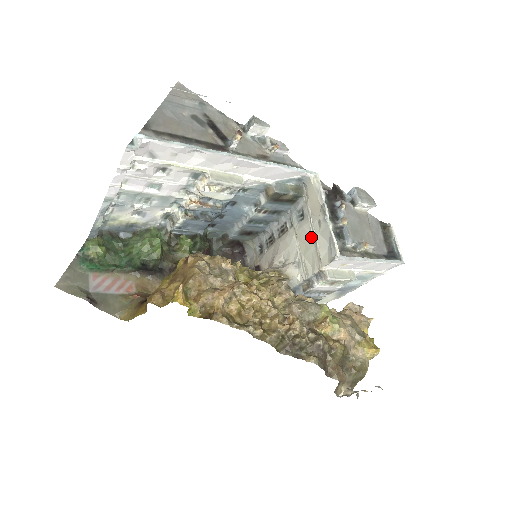
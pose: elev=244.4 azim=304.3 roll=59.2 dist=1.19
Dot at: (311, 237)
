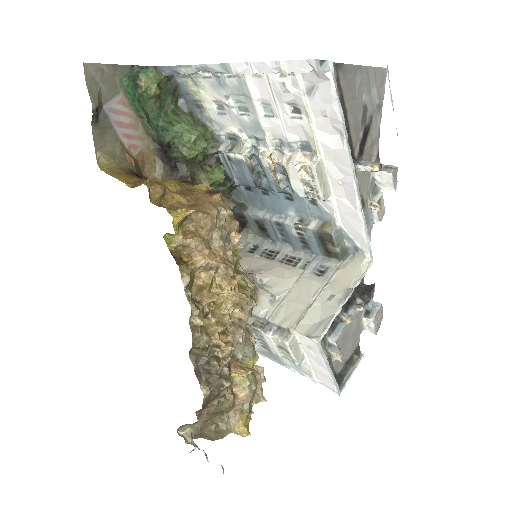
Dot at: (311, 297)
